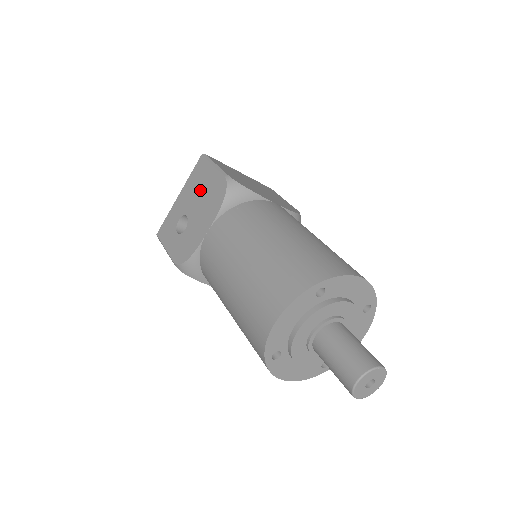
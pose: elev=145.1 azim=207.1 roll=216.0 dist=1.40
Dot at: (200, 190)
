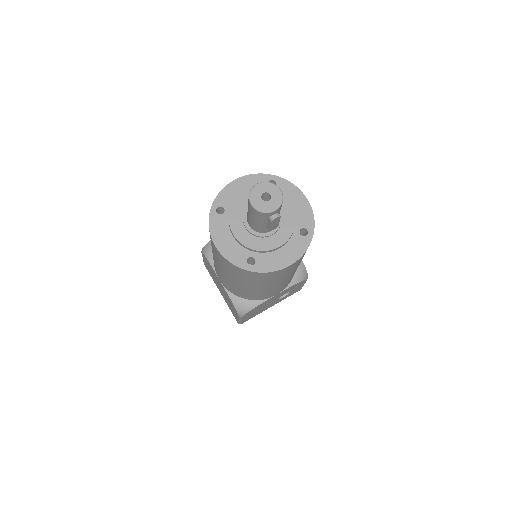
Dot at: occluded
